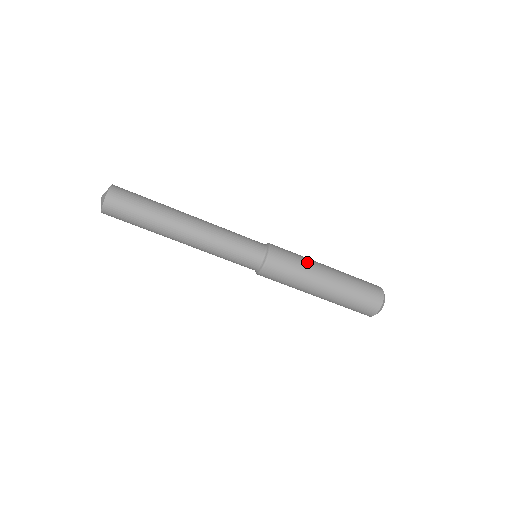
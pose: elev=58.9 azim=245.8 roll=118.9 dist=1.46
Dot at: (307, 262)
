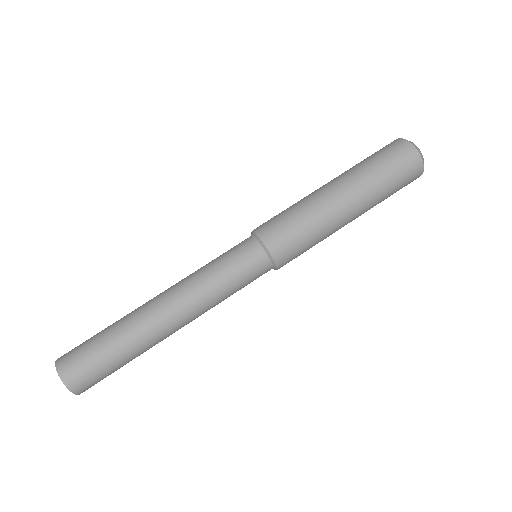
Dot at: (301, 201)
